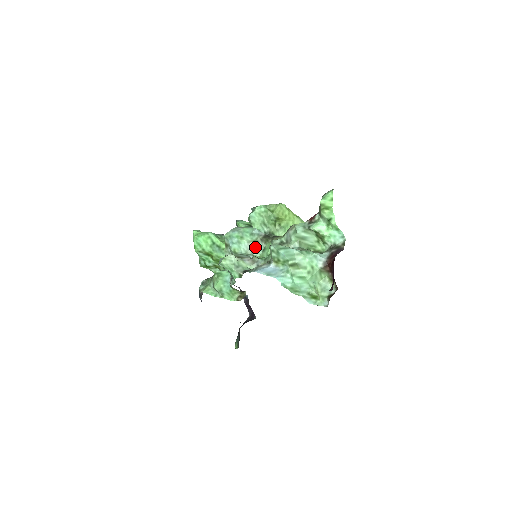
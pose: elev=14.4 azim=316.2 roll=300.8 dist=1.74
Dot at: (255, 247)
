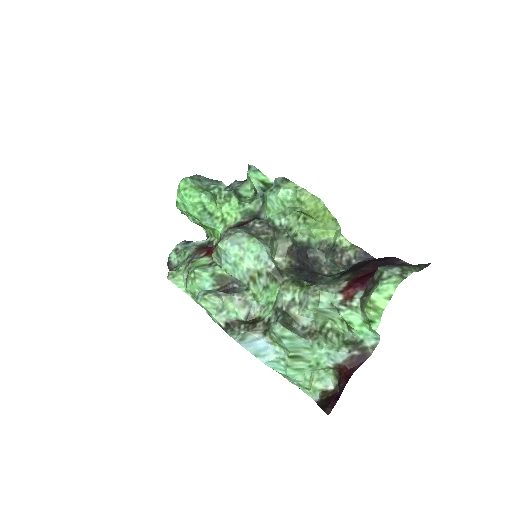
Dot at: (255, 278)
